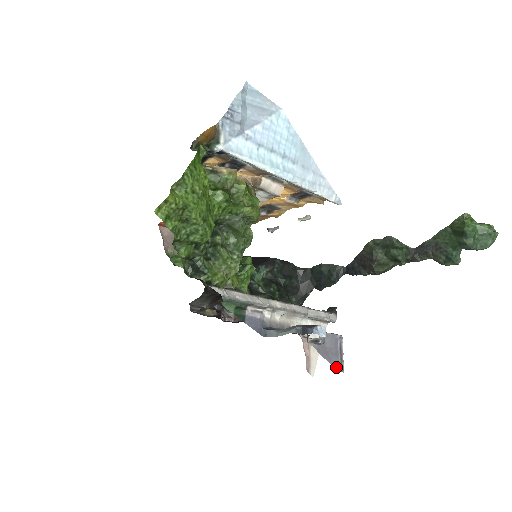
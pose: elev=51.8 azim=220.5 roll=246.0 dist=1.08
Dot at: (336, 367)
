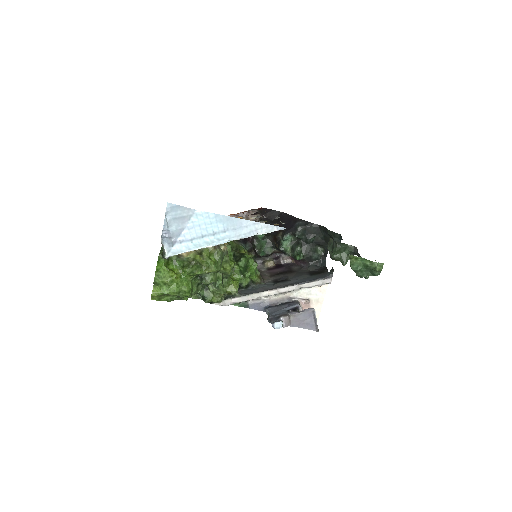
Dot at: occluded
